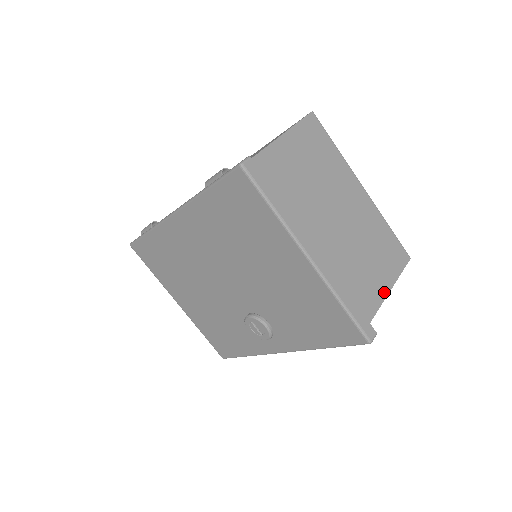
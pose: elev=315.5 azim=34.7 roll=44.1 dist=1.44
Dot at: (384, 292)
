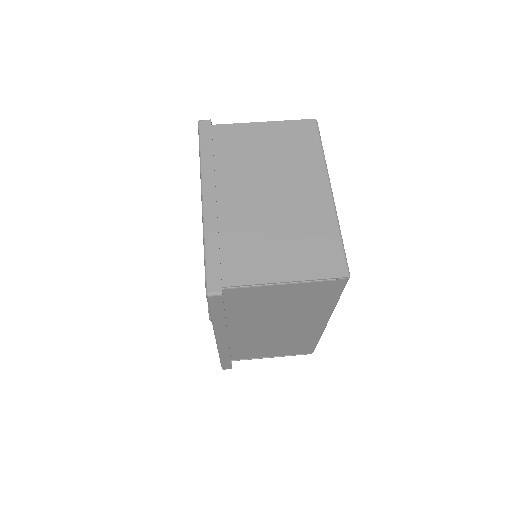
Dot at: (275, 277)
